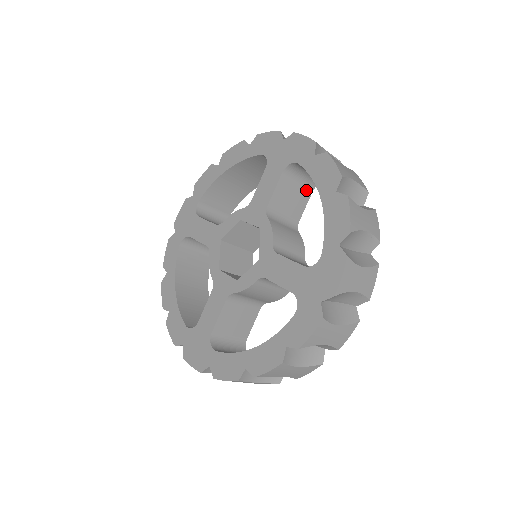
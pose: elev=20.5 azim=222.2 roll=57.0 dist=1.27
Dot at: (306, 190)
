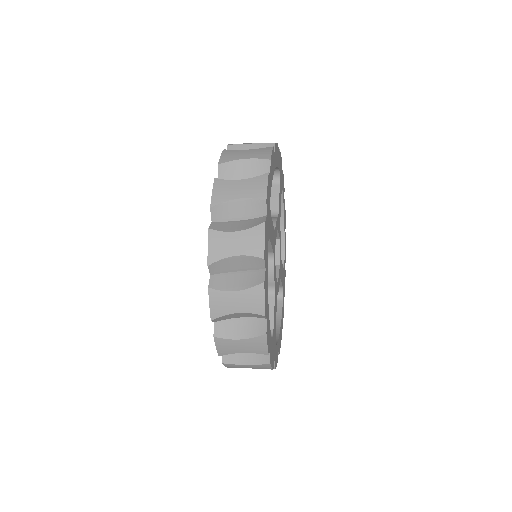
Dot at: (272, 187)
